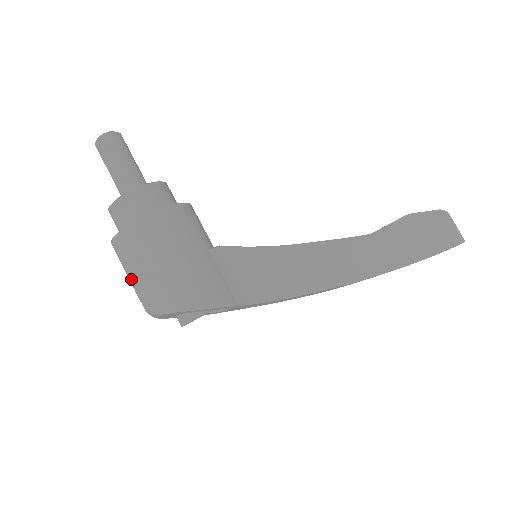
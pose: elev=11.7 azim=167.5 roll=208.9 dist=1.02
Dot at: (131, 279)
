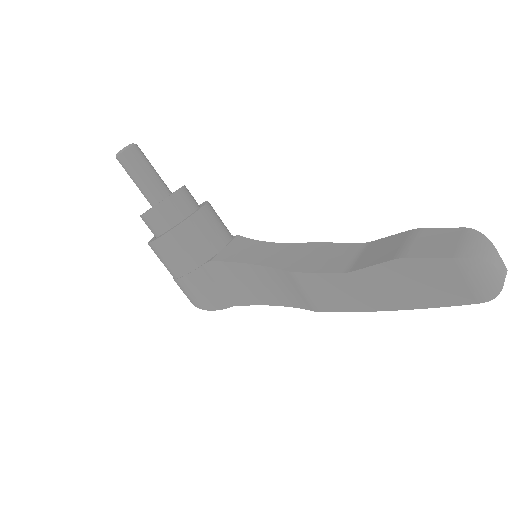
Dot at: occluded
